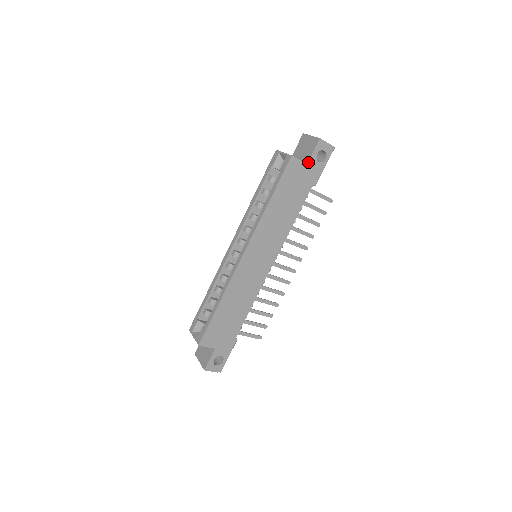
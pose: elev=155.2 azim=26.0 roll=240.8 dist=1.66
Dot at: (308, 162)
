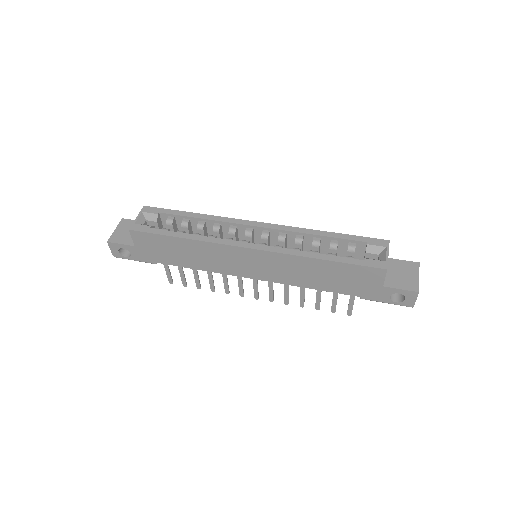
Dot at: (386, 287)
